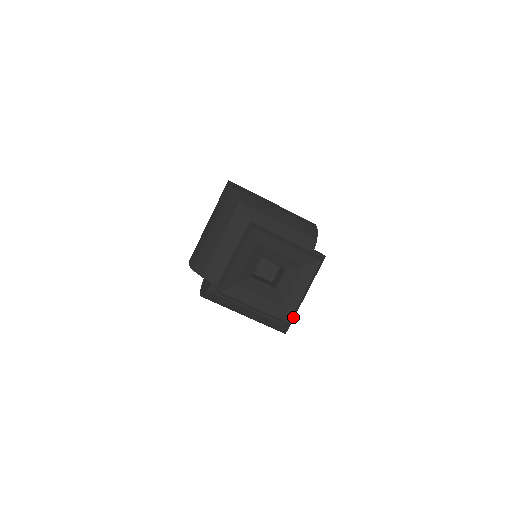
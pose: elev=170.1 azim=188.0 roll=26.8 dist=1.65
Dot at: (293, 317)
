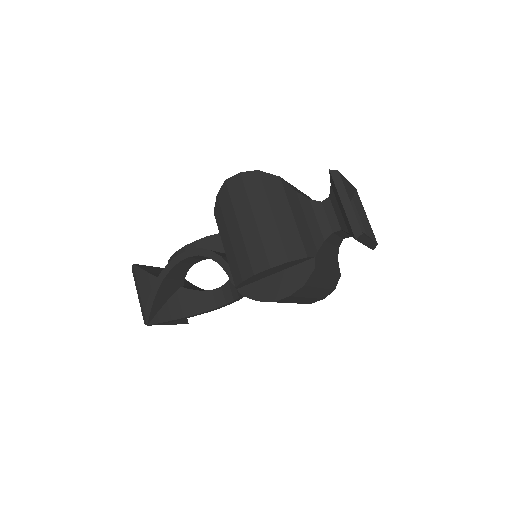
Dot at: occluded
